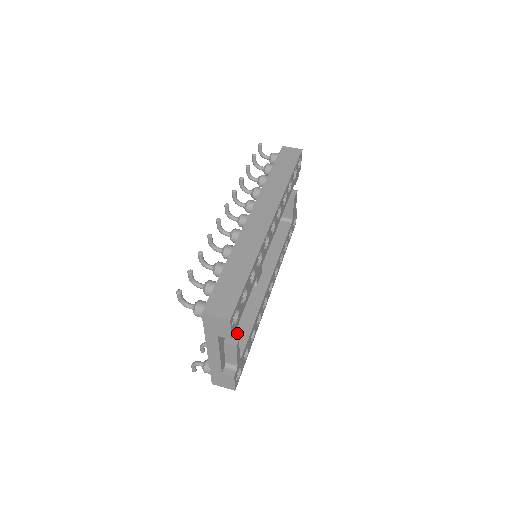
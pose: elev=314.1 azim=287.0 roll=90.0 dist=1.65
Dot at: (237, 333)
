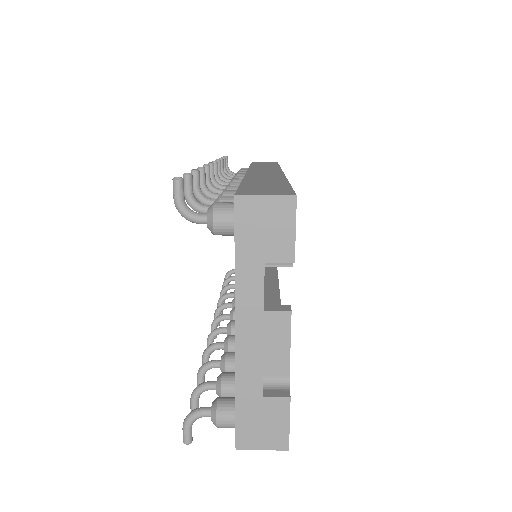
Dot at: occluded
